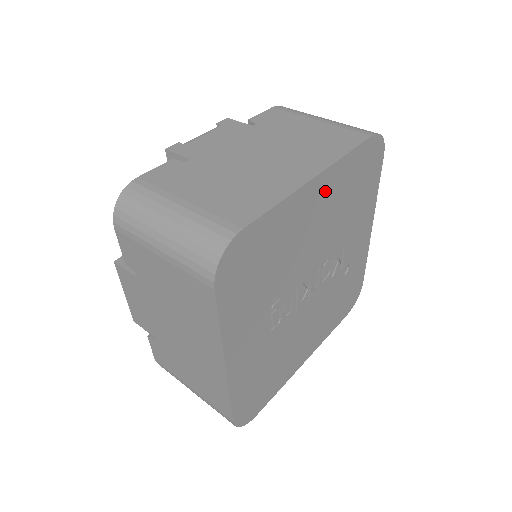
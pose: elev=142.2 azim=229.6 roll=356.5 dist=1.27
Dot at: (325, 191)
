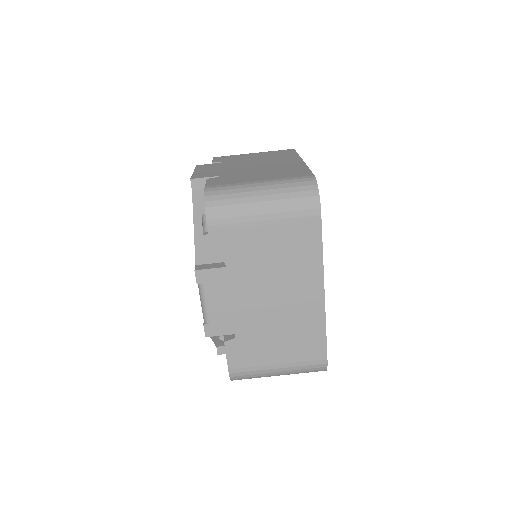
Dot at: occluded
